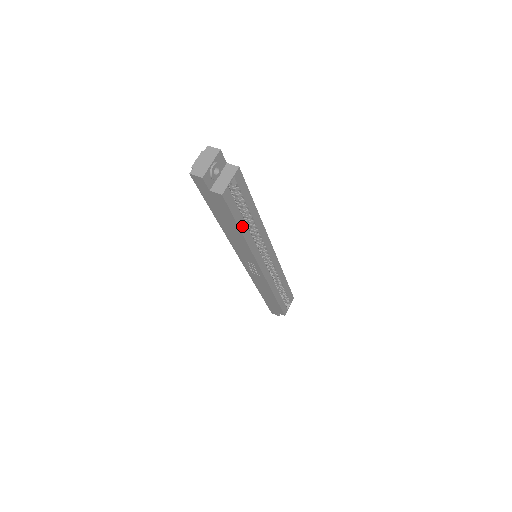
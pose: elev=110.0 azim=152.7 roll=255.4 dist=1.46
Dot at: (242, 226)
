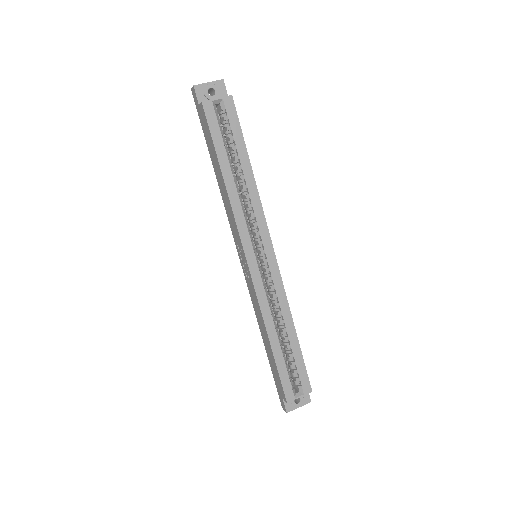
Dot at: (224, 164)
